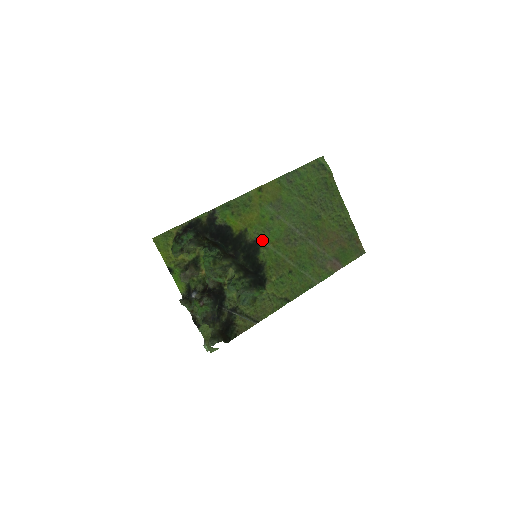
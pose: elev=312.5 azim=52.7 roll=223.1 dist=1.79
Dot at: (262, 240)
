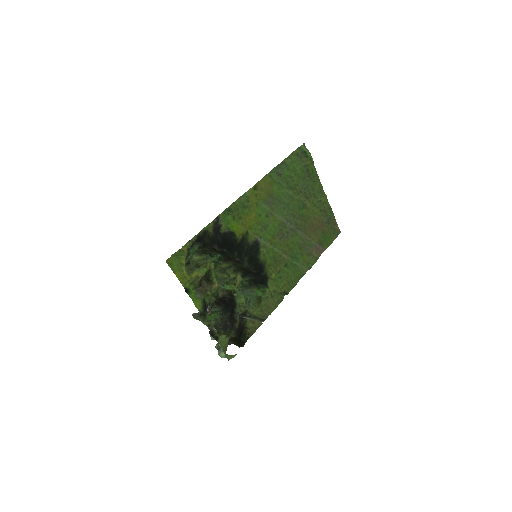
Dot at: (261, 240)
